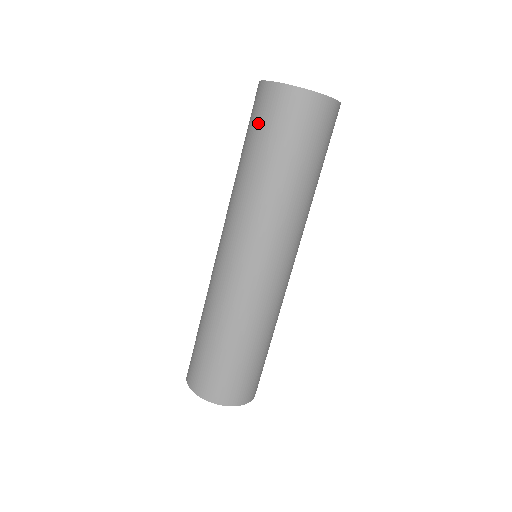
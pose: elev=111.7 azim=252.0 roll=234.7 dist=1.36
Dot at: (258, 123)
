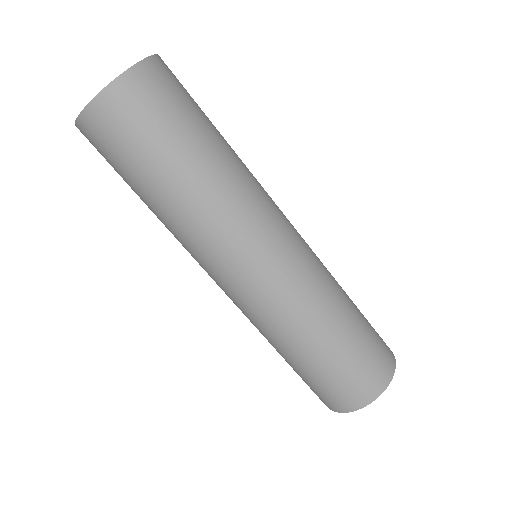
Dot at: (117, 159)
